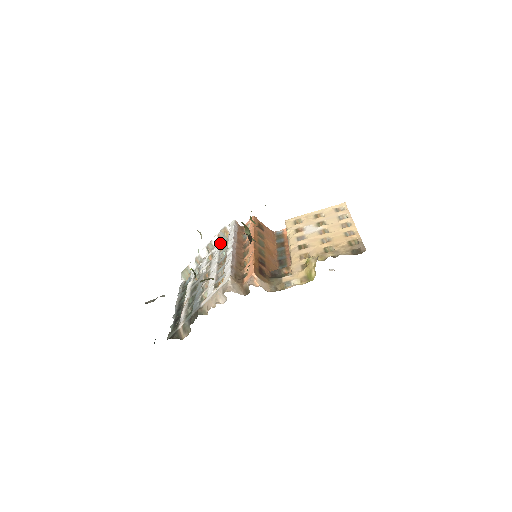
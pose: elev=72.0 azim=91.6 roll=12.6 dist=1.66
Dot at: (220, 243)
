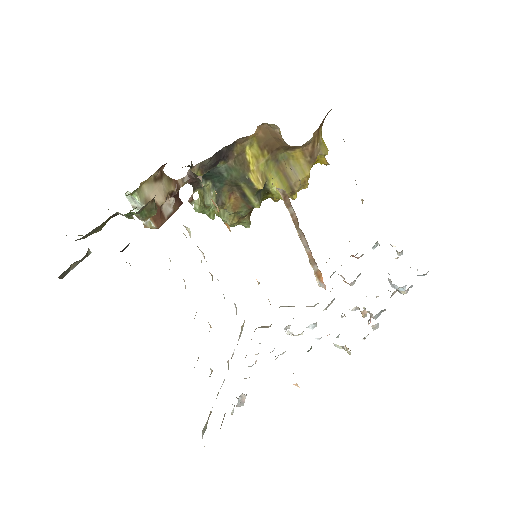
Dot at: occluded
